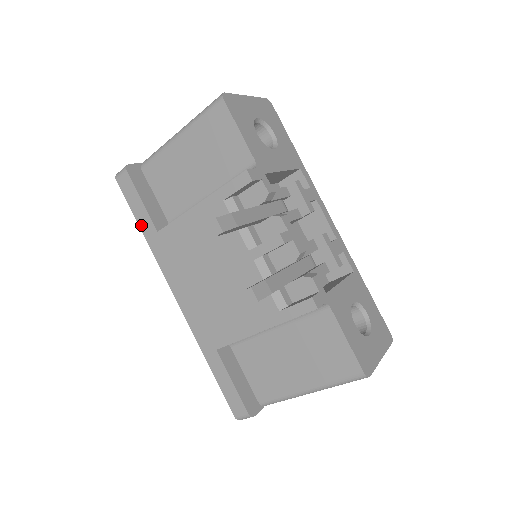
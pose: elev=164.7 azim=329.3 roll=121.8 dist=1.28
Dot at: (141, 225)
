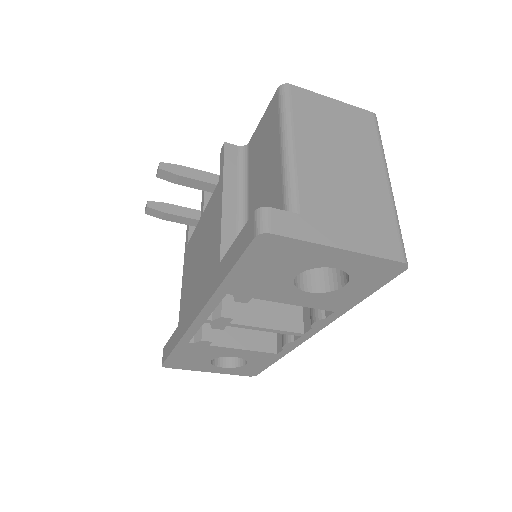
Dot at: (173, 346)
